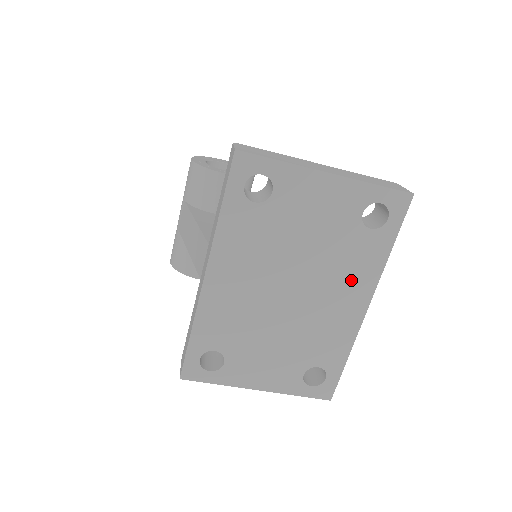
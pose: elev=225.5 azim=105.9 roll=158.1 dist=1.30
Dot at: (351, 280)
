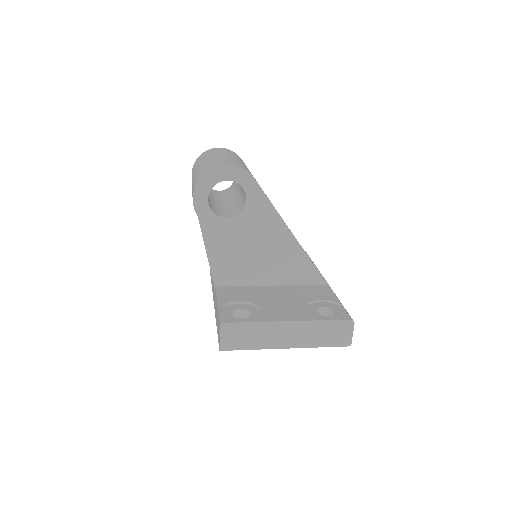
Dot at: occluded
